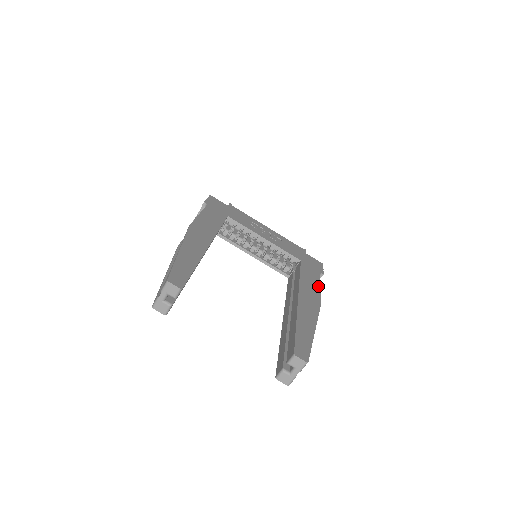
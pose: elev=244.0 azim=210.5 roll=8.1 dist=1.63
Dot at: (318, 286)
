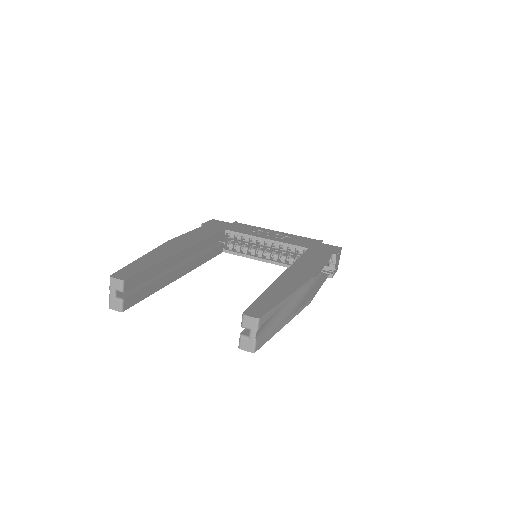
Dot at: (320, 263)
